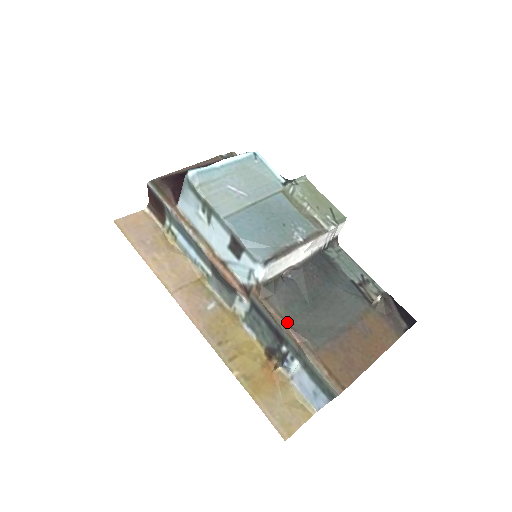
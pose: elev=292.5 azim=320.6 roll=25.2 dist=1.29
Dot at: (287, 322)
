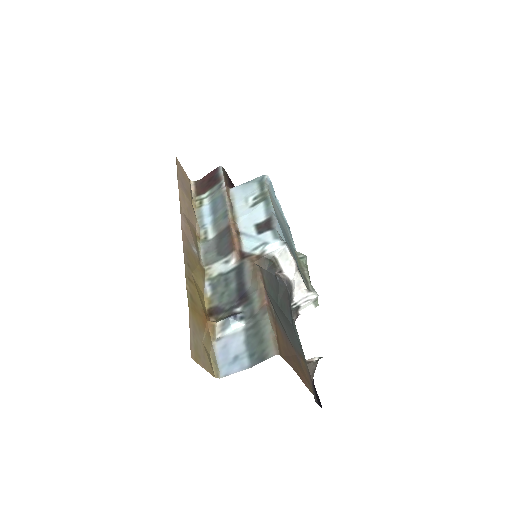
Dot at: (265, 288)
